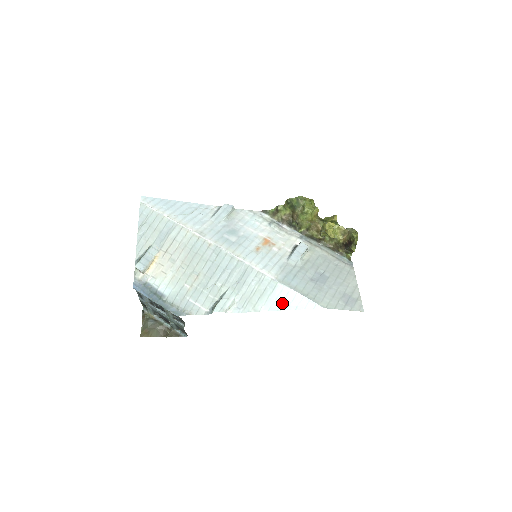
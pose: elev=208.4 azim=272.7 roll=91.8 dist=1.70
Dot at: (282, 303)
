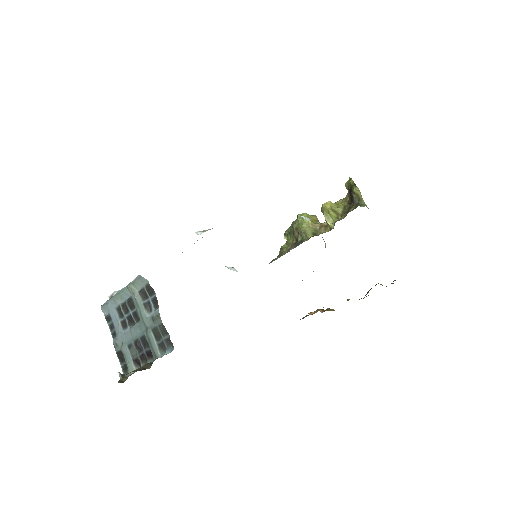
Dot at: occluded
